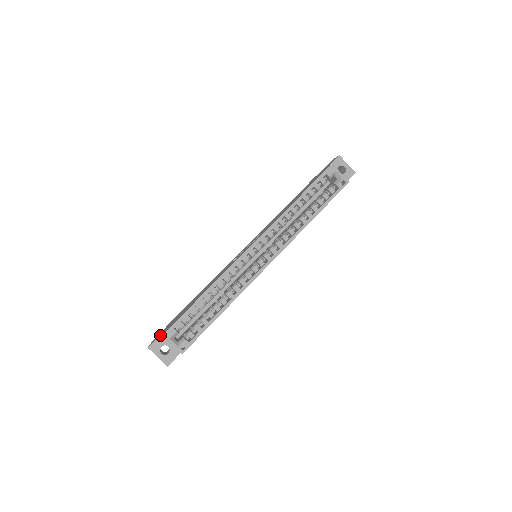
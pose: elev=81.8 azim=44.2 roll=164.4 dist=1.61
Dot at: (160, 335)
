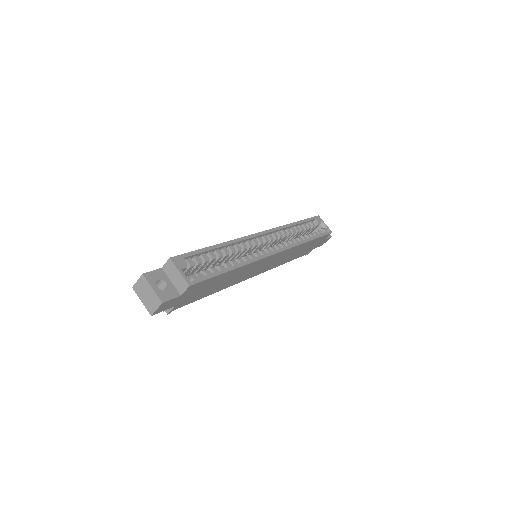
Dot at: (159, 268)
